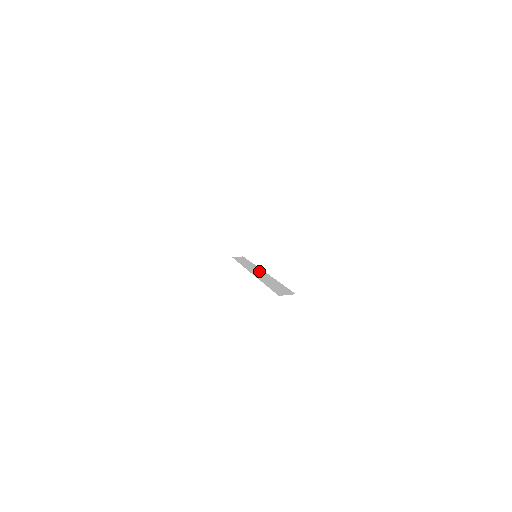
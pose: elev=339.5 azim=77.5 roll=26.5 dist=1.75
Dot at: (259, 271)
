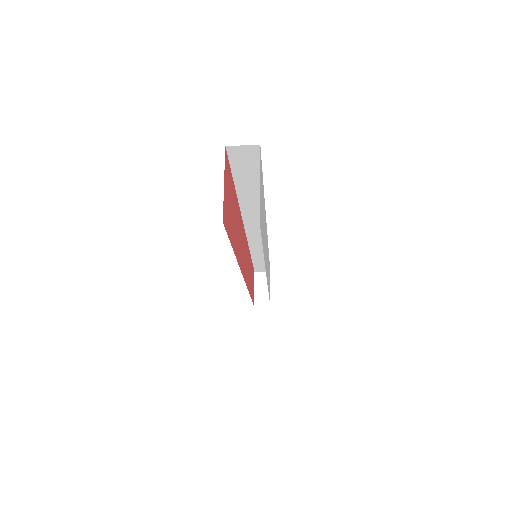
Dot at: occluded
